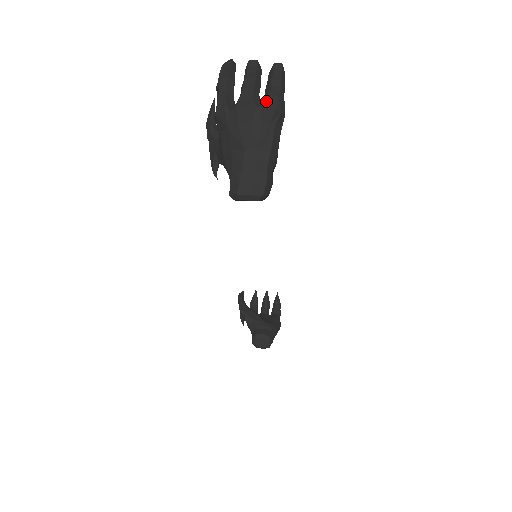
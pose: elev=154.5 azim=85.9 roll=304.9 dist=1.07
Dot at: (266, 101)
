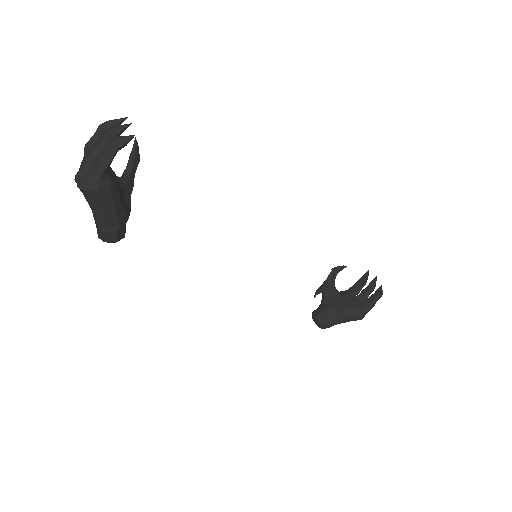
Dot at: (81, 179)
